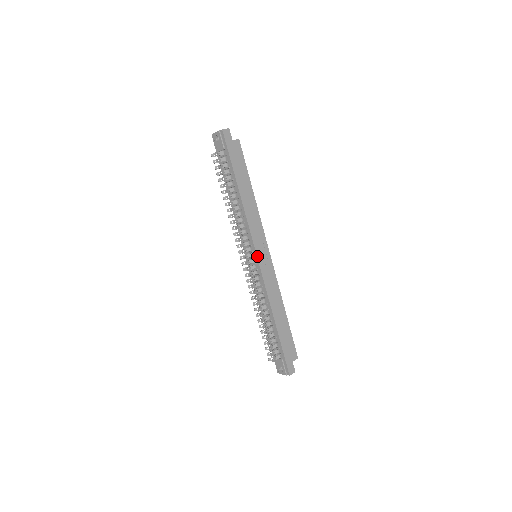
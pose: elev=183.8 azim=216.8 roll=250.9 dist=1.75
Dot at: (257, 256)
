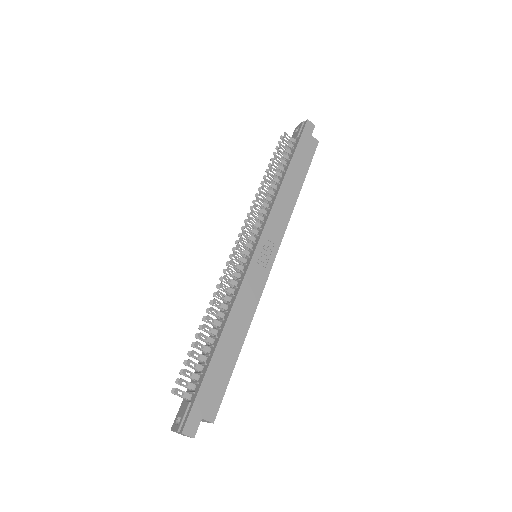
Dot at: (256, 247)
